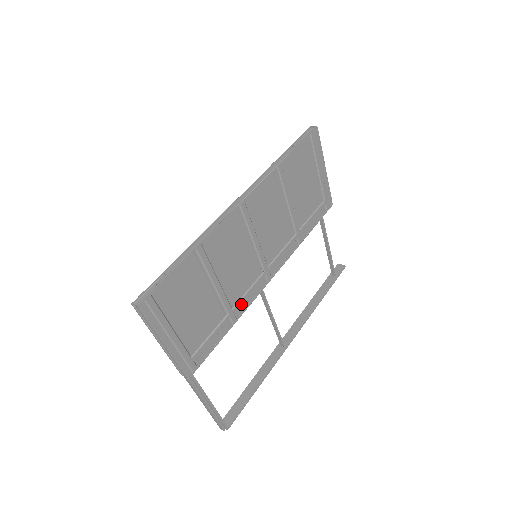
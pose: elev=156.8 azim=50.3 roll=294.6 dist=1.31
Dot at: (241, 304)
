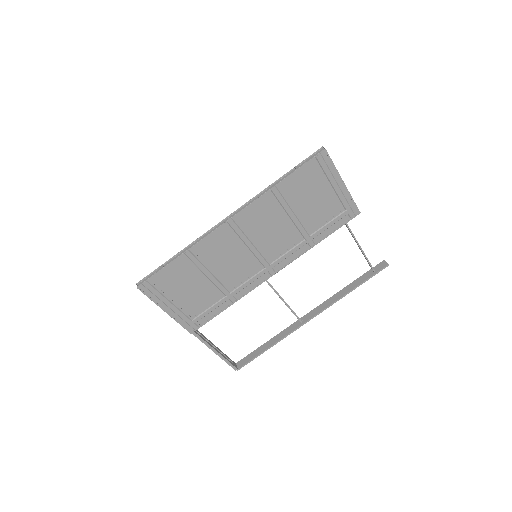
Dot at: (240, 290)
